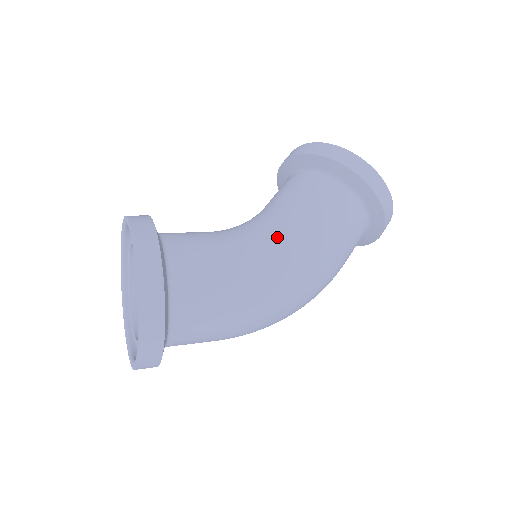
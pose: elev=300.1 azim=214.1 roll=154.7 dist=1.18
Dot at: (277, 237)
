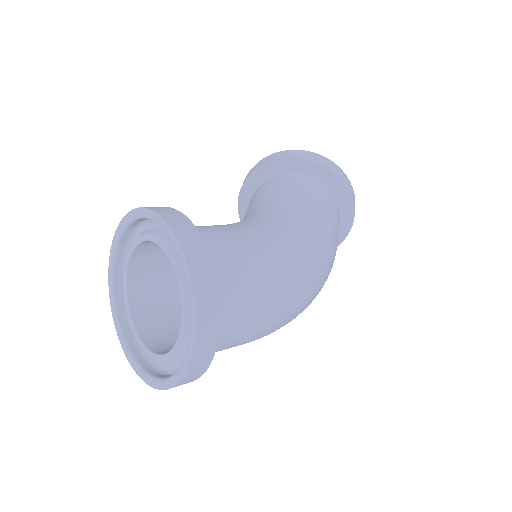
Dot at: (279, 217)
